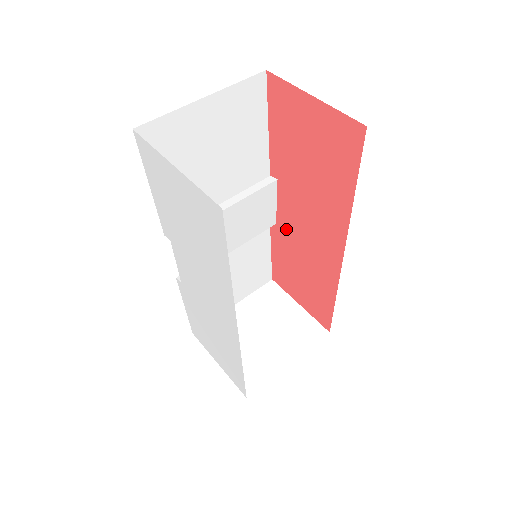
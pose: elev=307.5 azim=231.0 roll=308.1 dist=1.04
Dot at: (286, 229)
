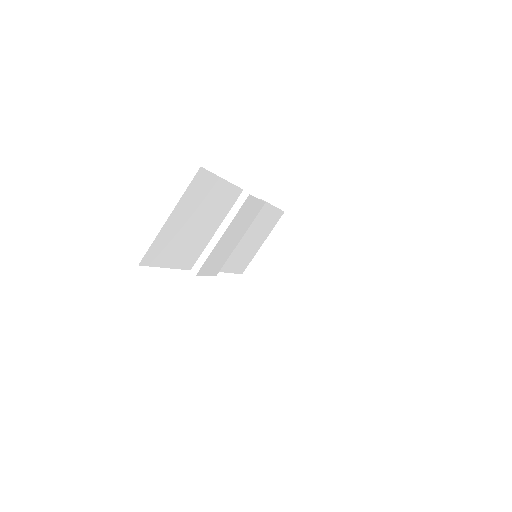
Dot at: occluded
